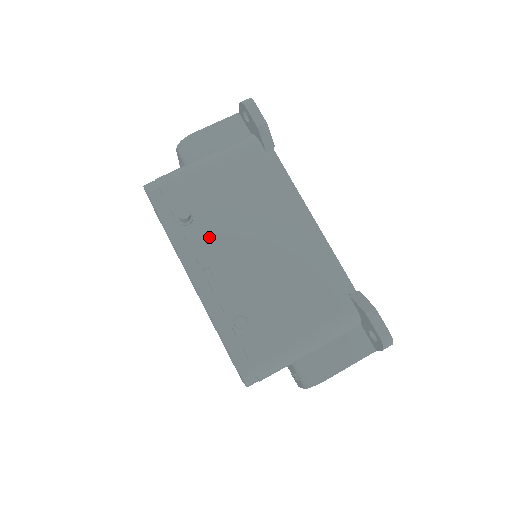
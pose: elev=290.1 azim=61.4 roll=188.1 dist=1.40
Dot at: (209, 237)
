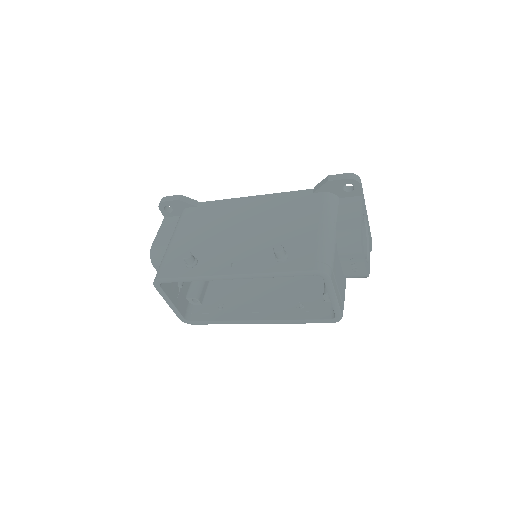
Dot at: (215, 254)
